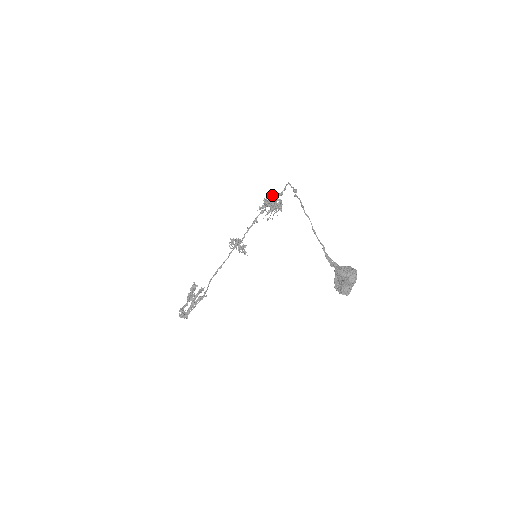
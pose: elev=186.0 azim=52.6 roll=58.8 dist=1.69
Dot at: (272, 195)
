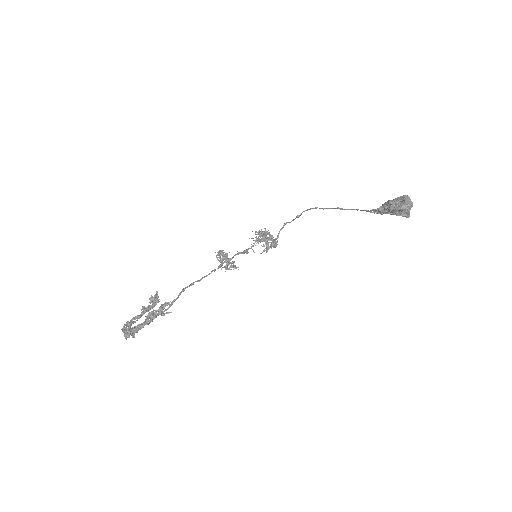
Dot at: occluded
